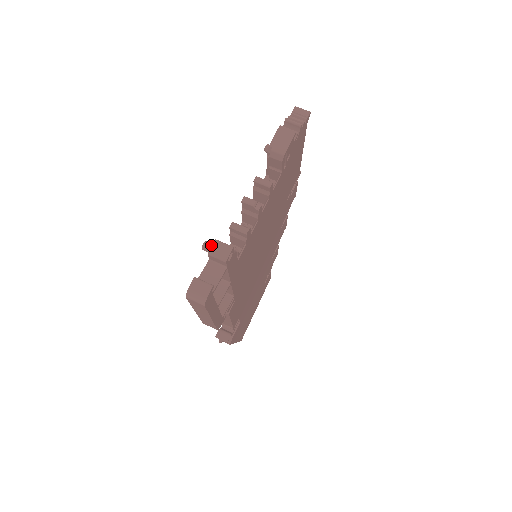
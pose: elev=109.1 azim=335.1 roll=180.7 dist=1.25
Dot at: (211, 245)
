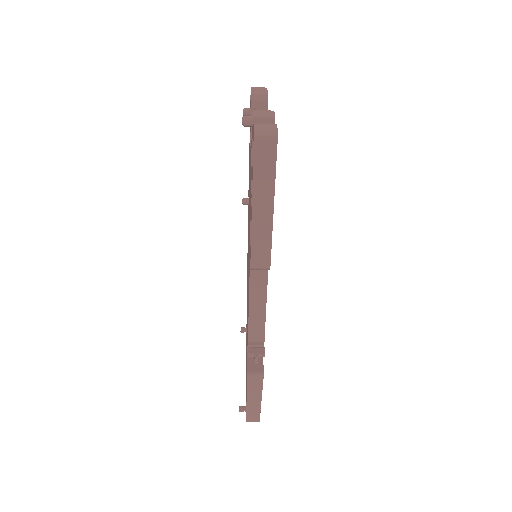
Dot at: occluded
